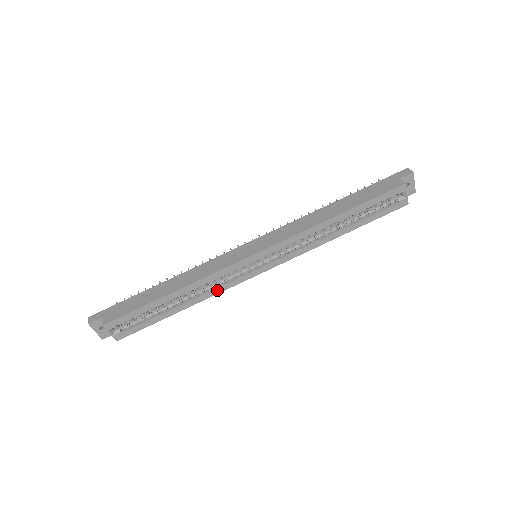
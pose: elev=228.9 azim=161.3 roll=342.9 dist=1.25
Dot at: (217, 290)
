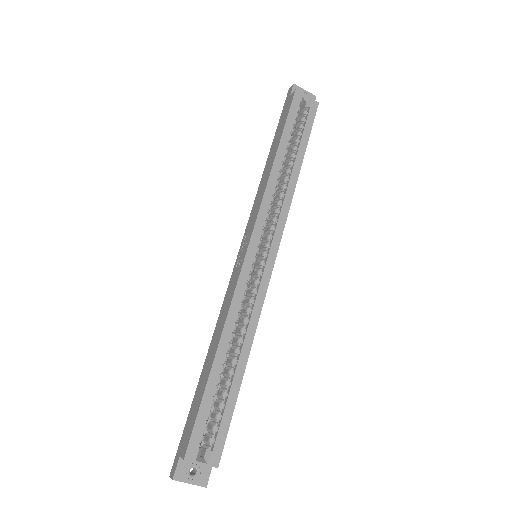
Dot at: (255, 314)
